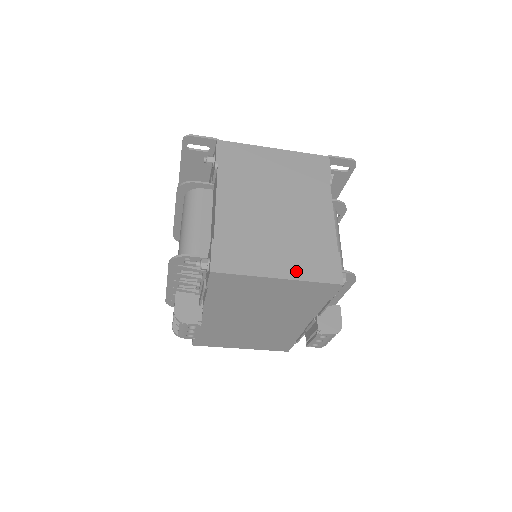
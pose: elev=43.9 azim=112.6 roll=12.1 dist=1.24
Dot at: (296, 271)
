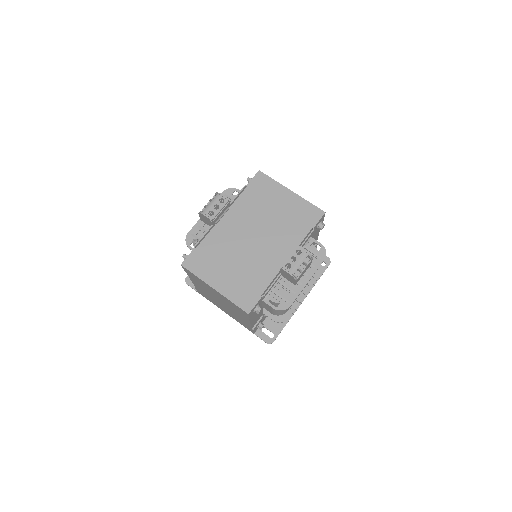
Dot at: occluded
